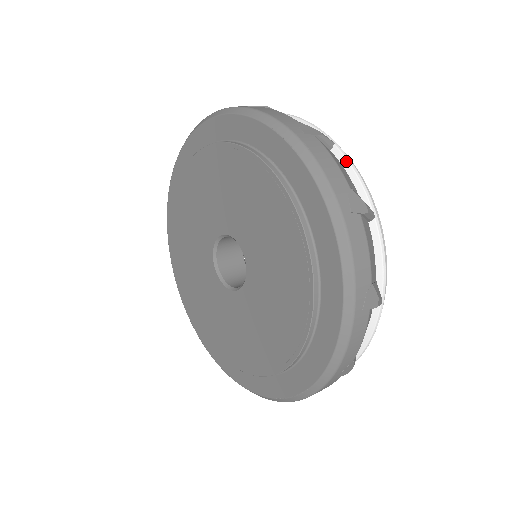
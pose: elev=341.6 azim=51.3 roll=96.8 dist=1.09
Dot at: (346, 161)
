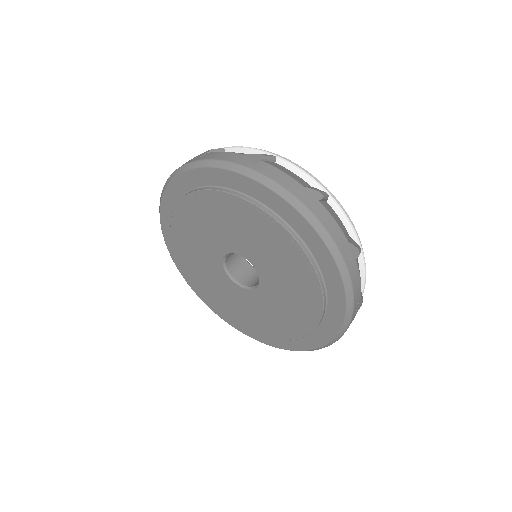
Dot at: (290, 166)
